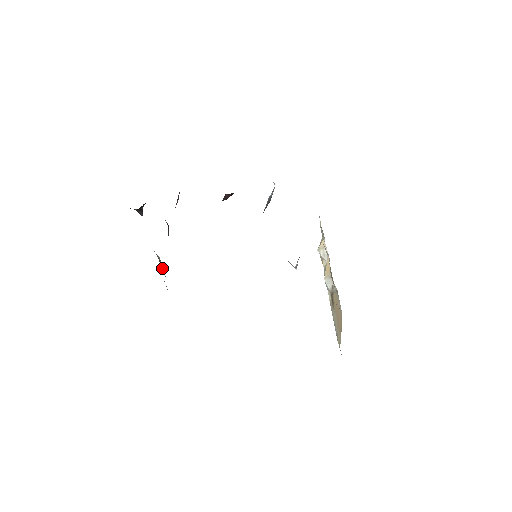
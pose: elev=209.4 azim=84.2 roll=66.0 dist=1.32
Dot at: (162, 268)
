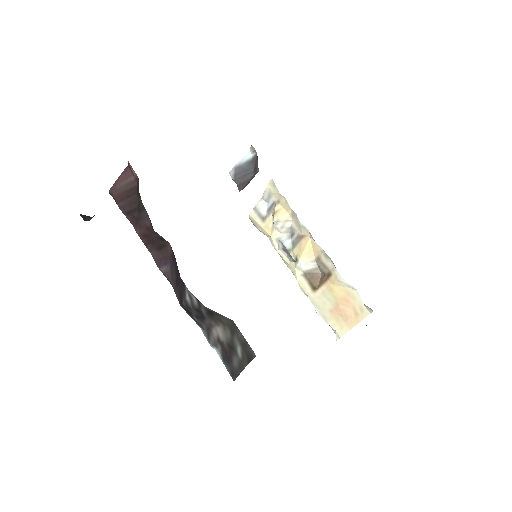
Dot at: (211, 324)
